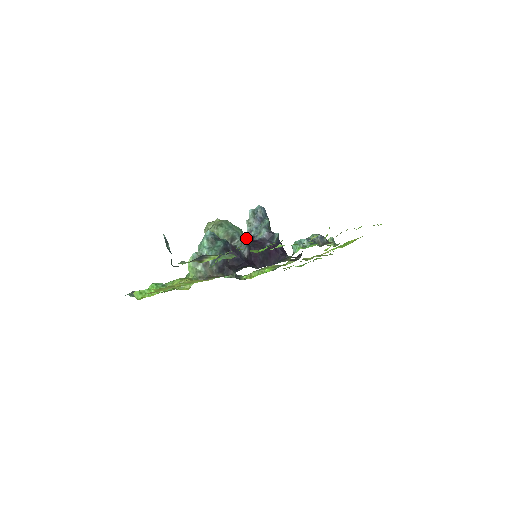
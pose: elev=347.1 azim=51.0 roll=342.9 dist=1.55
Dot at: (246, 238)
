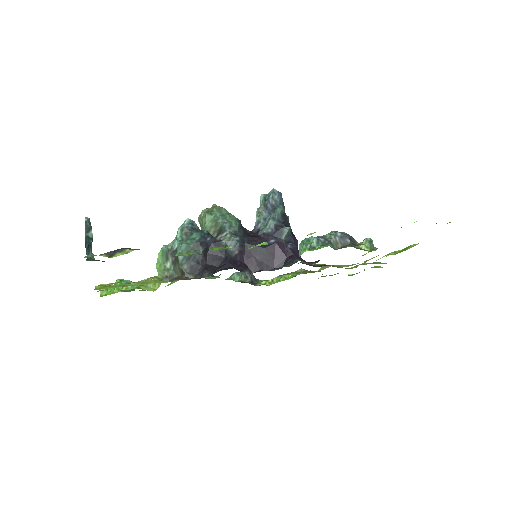
Dot at: (243, 231)
